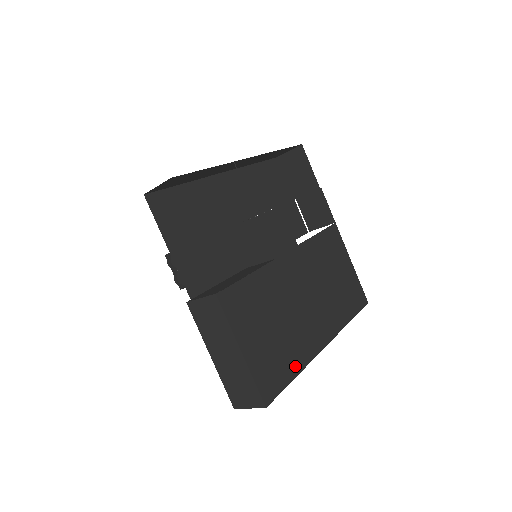
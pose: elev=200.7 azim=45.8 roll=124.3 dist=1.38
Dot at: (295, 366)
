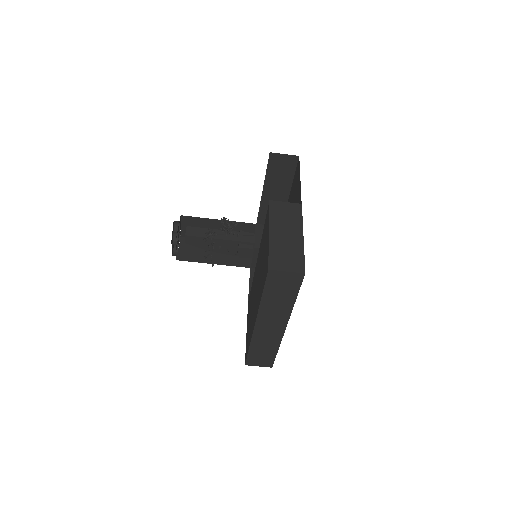
Dot at: occluded
